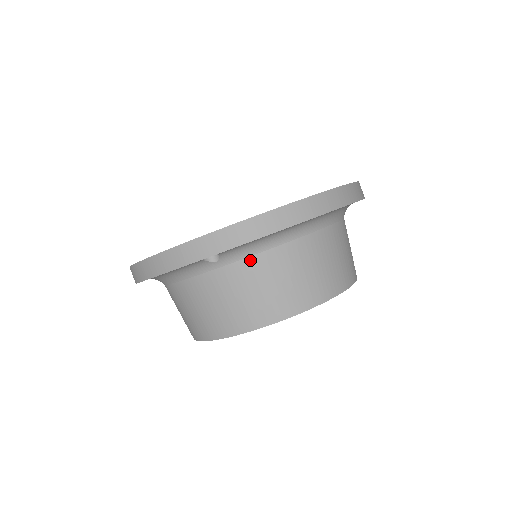
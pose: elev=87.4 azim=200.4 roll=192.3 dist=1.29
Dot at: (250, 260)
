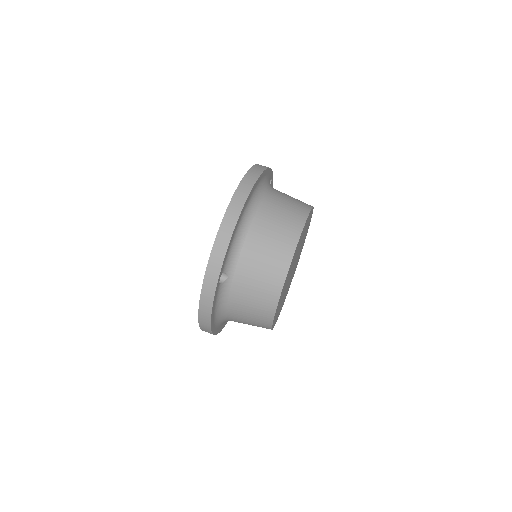
Dot at: (241, 259)
